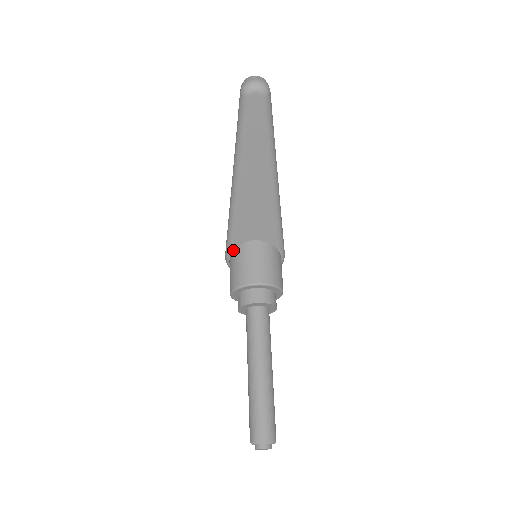
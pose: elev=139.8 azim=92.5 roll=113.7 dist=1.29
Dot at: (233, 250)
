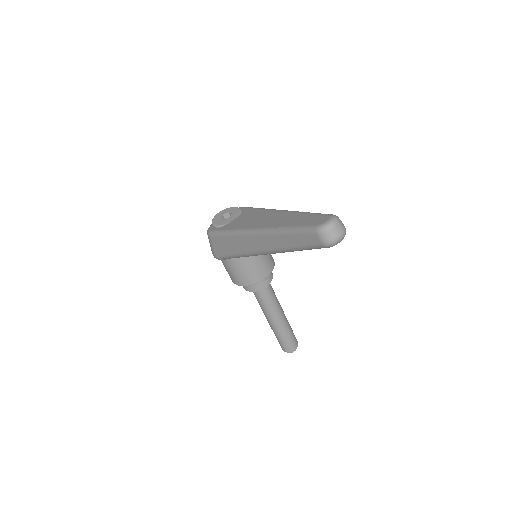
Dot at: (231, 258)
